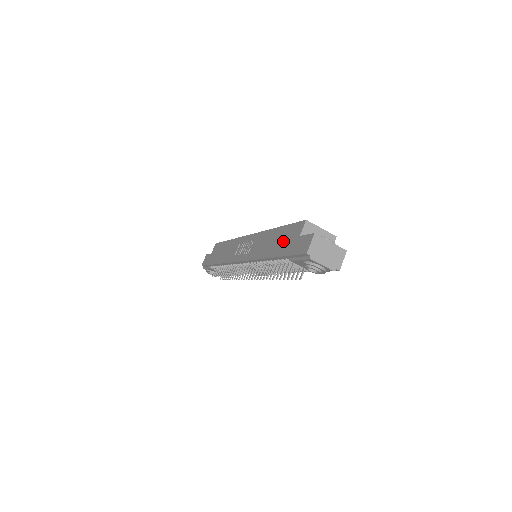
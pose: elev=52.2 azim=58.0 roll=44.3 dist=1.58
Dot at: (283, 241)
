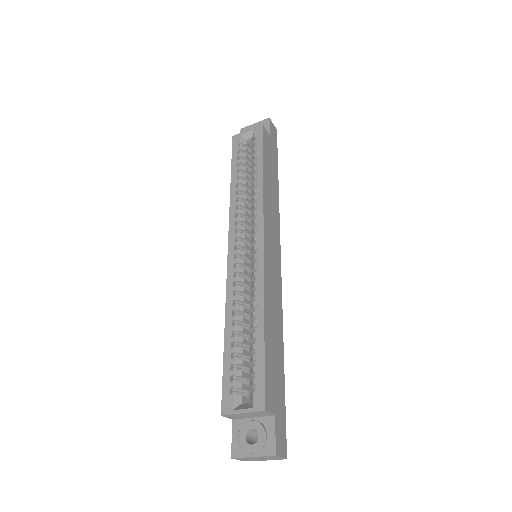
Dot at: occluded
